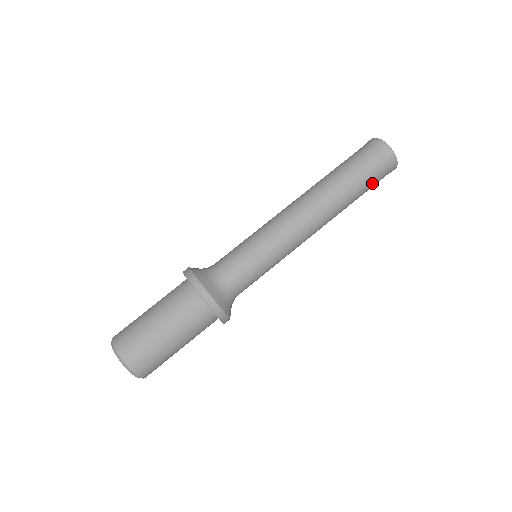
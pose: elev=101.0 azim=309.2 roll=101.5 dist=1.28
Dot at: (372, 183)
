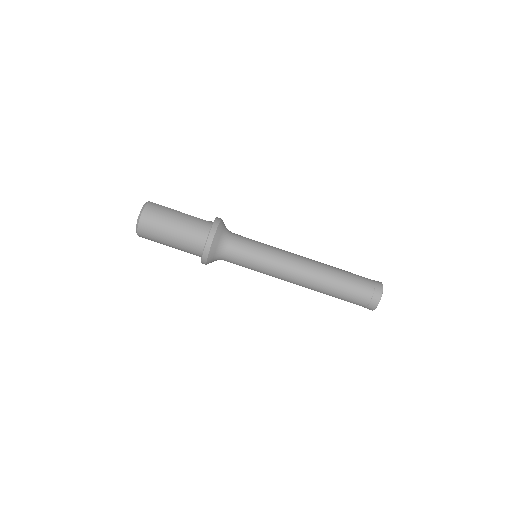
Dot at: (350, 301)
